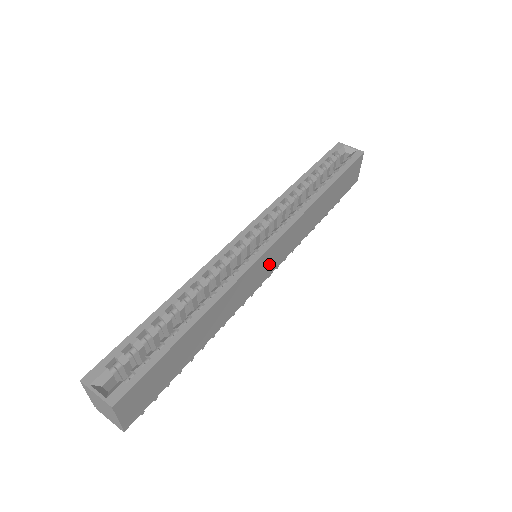
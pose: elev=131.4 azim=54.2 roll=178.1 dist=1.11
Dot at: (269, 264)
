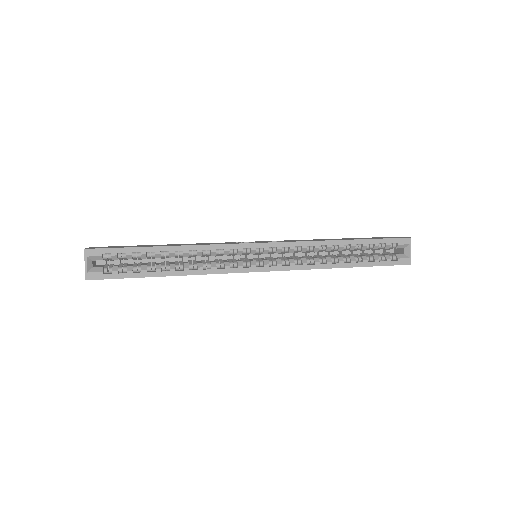
Dot at: occluded
